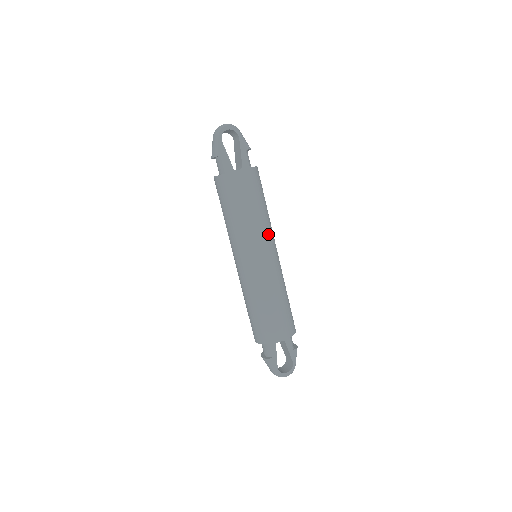
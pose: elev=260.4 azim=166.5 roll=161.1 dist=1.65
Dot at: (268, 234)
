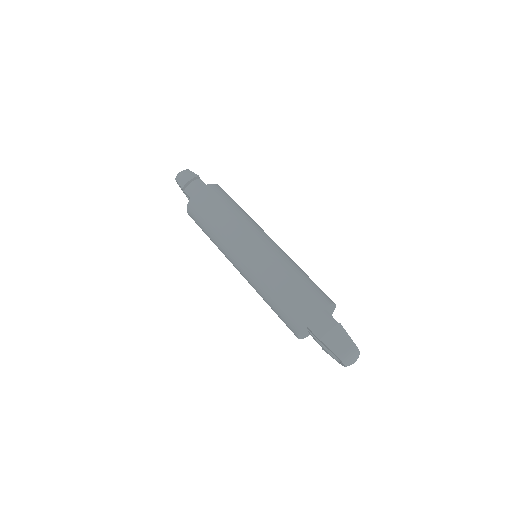
Dot at: occluded
